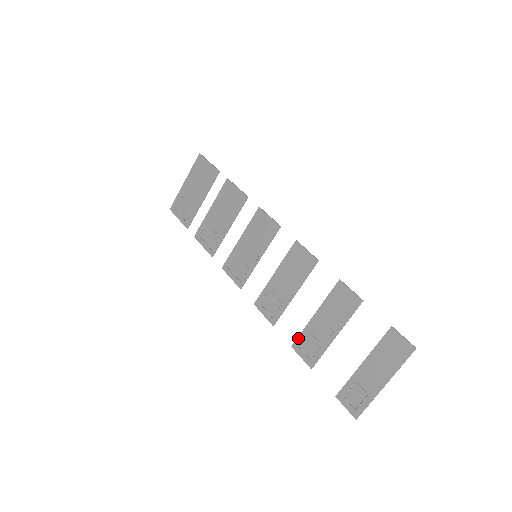
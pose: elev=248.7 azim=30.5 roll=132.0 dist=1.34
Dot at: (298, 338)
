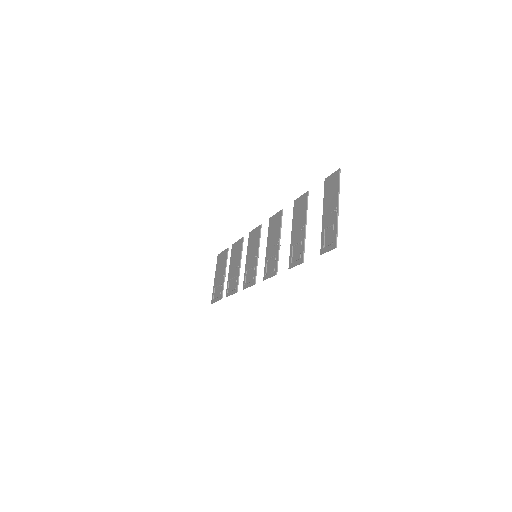
Dot at: (289, 259)
